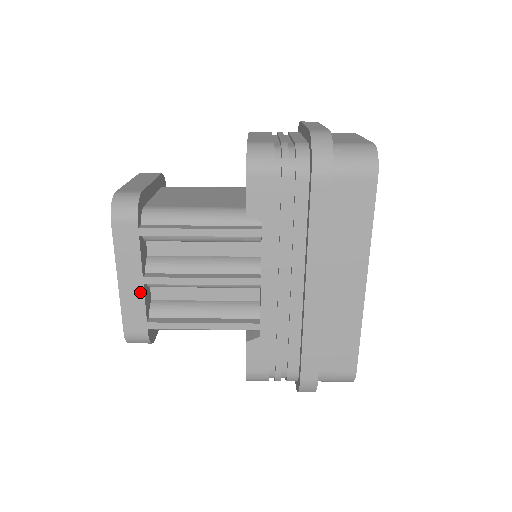
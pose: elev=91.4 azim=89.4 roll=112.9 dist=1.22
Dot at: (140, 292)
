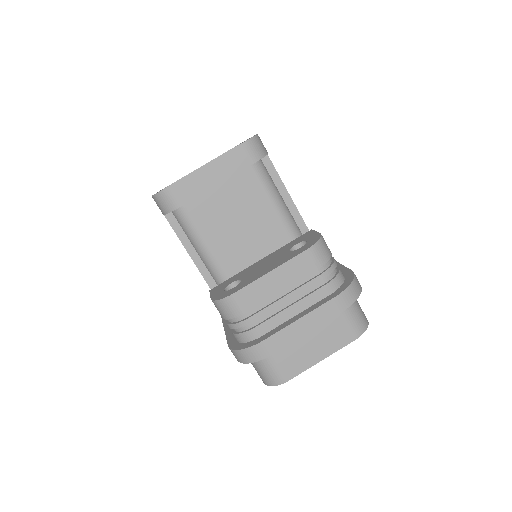
Dot at: occluded
